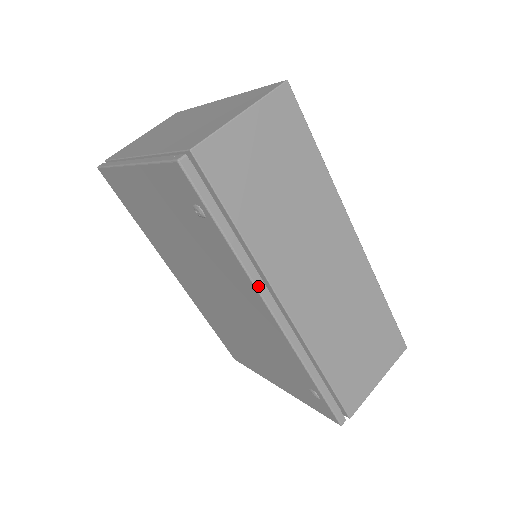
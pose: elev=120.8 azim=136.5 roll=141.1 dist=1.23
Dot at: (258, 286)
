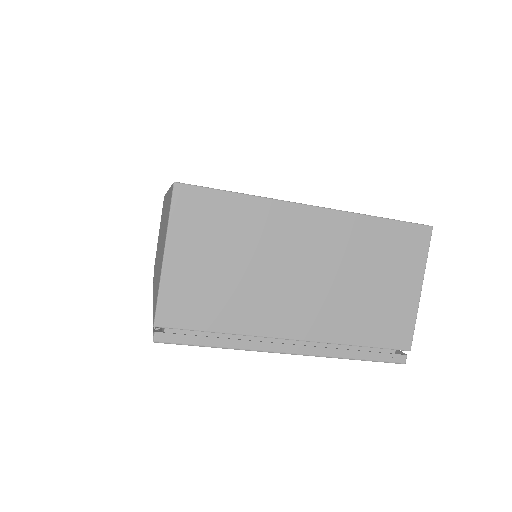
Dot at: occluded
